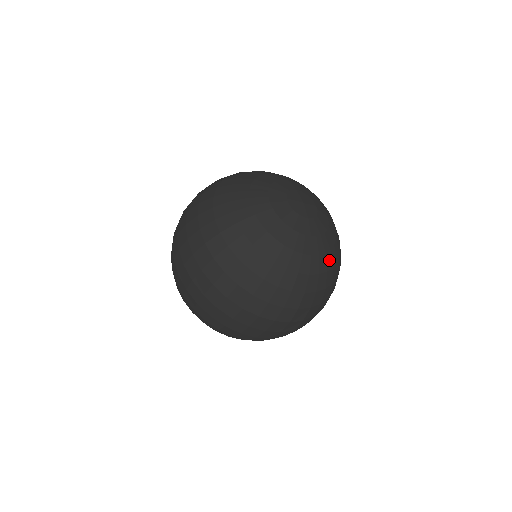
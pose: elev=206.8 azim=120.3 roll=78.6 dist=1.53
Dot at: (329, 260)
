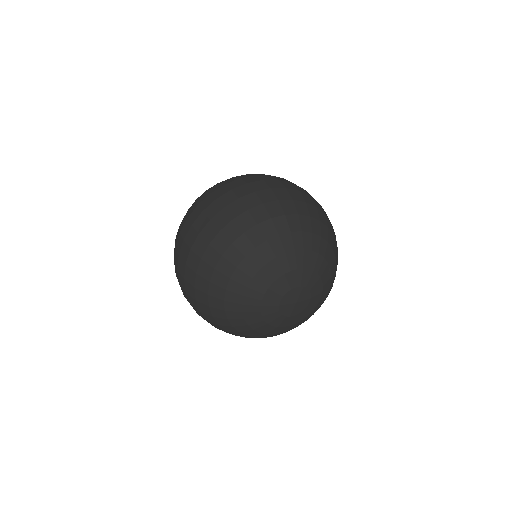
Dot at: occluded
